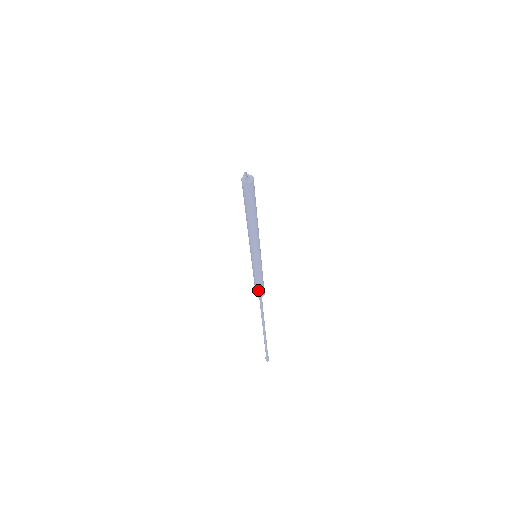
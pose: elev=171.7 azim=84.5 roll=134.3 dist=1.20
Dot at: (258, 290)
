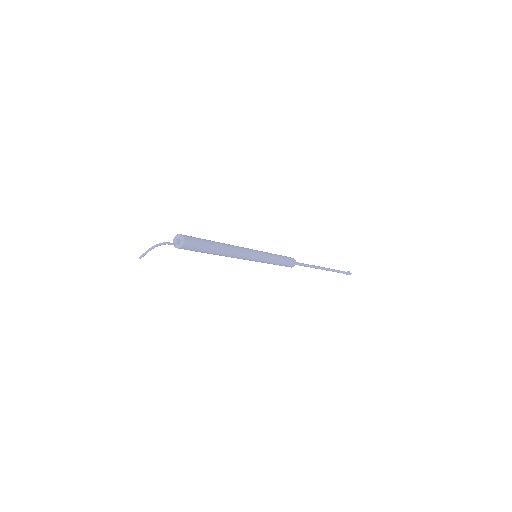
Dot at: occluded
